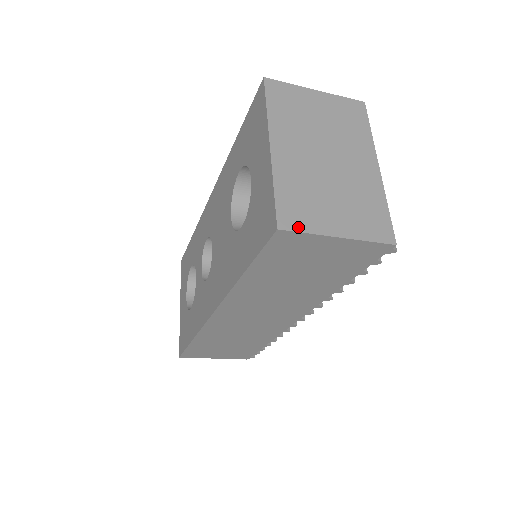
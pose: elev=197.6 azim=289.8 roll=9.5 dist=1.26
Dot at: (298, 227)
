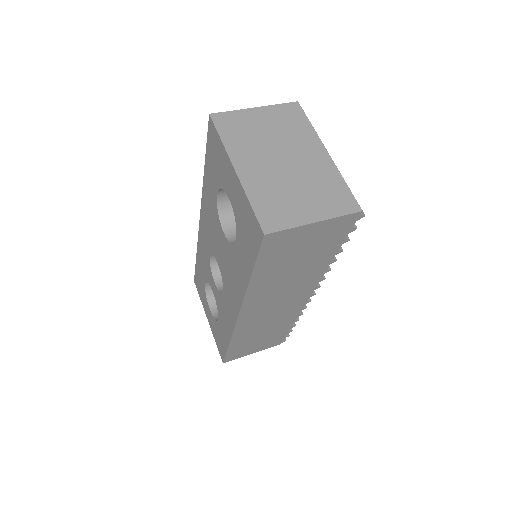
Dot at: (280, 227)
